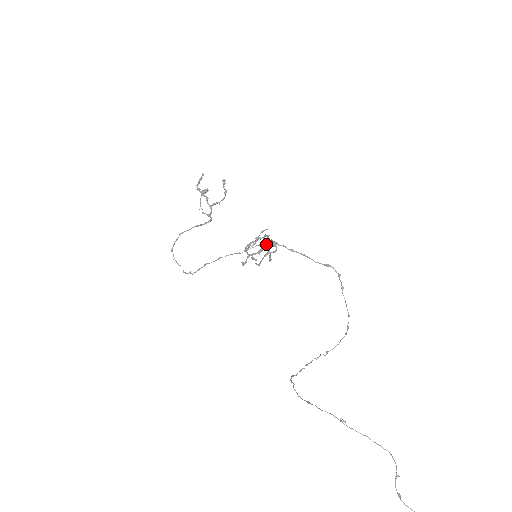
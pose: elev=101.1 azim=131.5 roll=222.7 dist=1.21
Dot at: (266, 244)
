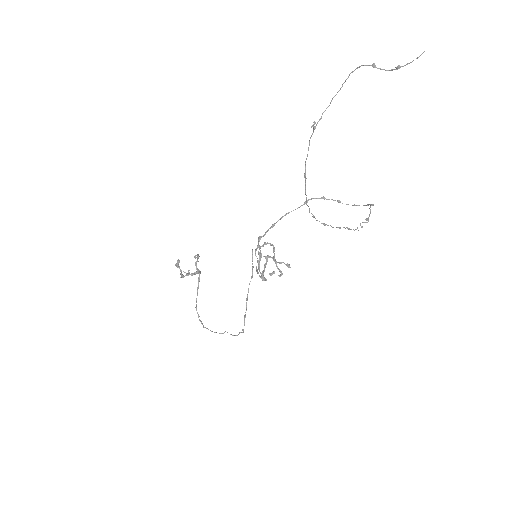
Dot at: occluded
